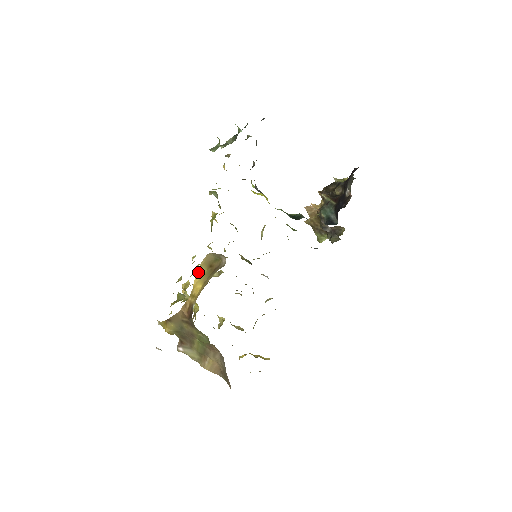
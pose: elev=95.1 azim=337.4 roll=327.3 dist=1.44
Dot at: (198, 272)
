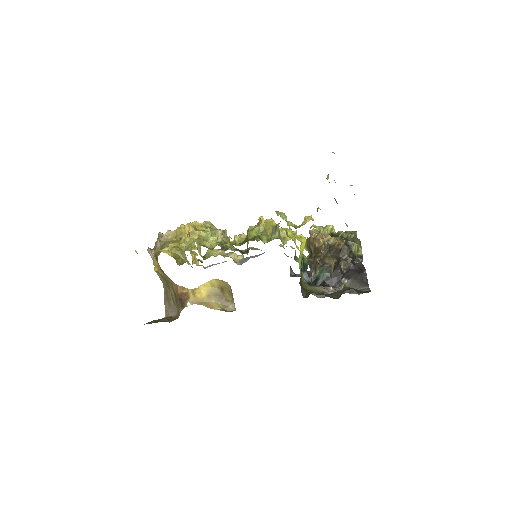
Dot at: (211, 282)
